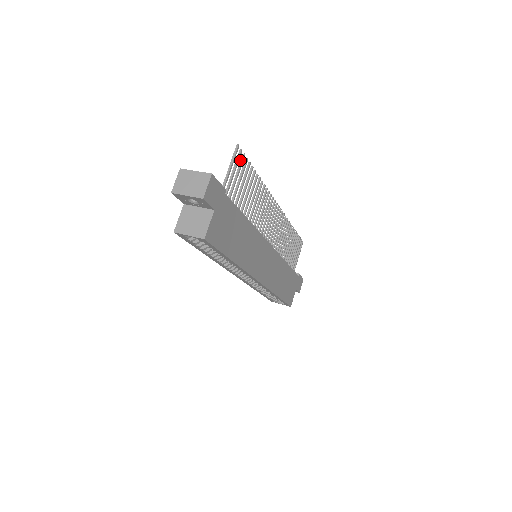
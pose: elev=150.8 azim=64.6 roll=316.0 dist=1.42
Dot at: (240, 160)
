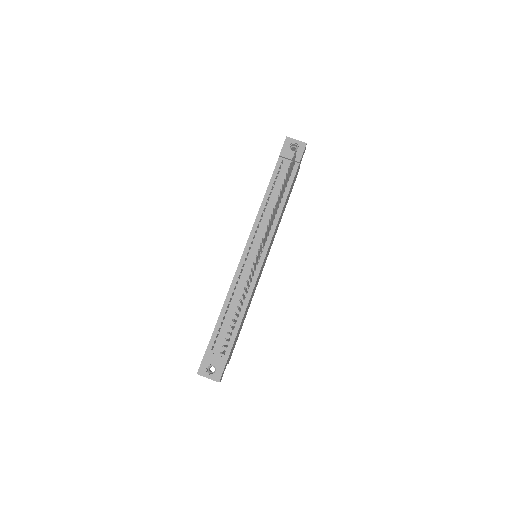
Dot at: occluded
